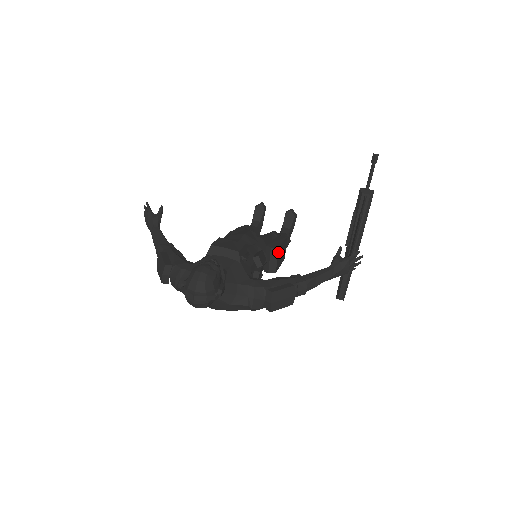
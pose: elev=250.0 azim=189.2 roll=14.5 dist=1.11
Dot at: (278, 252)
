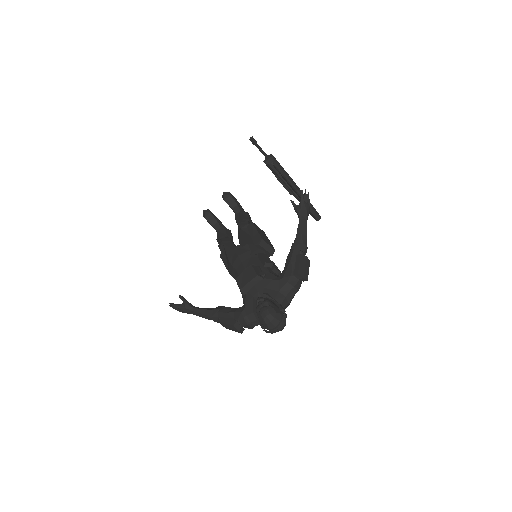
Dot at: (264, 241)
